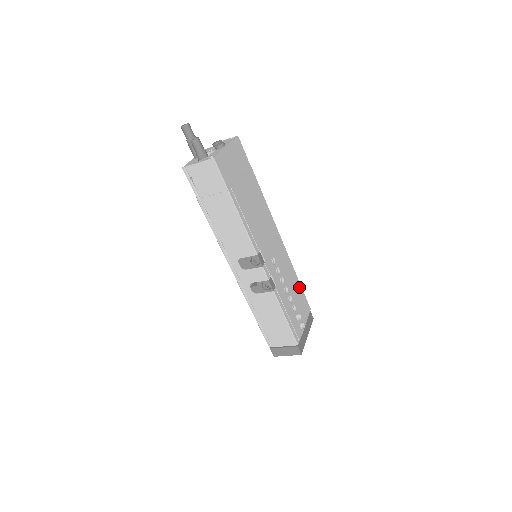
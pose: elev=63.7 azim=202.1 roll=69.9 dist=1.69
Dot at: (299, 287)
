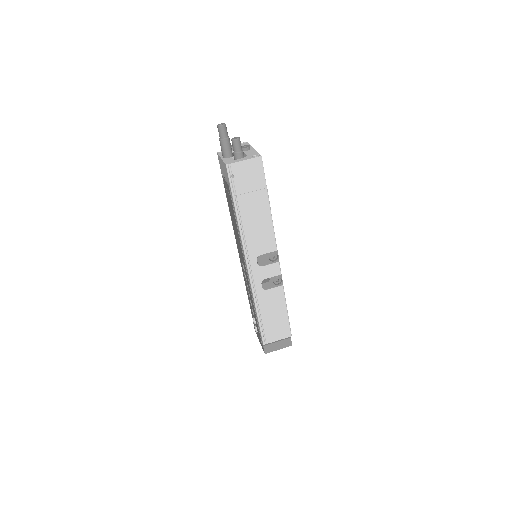
Dot at: occluded
